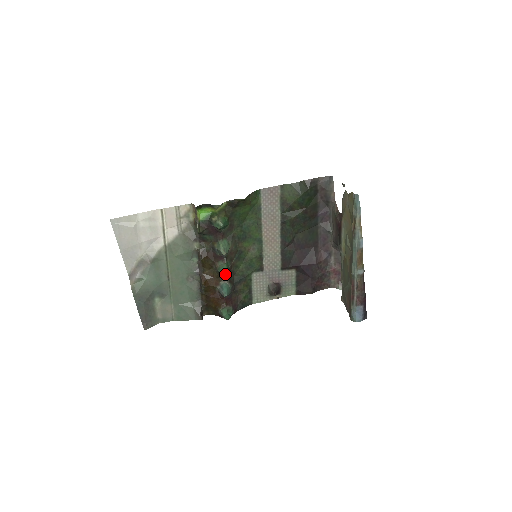
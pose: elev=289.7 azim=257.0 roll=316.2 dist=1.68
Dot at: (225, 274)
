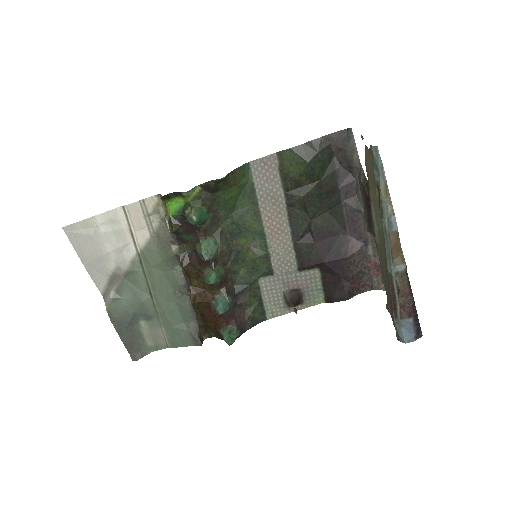
Dot at: (218, 284)
